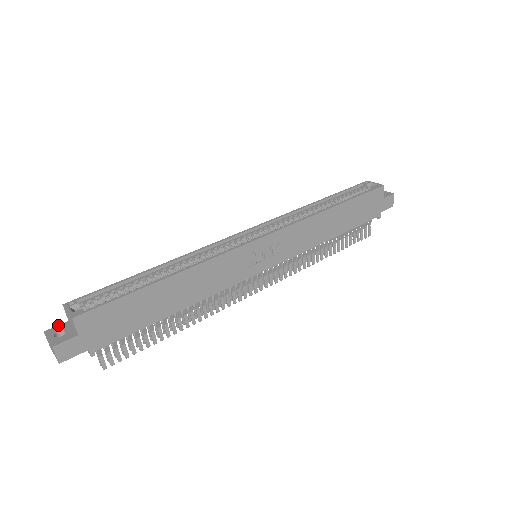
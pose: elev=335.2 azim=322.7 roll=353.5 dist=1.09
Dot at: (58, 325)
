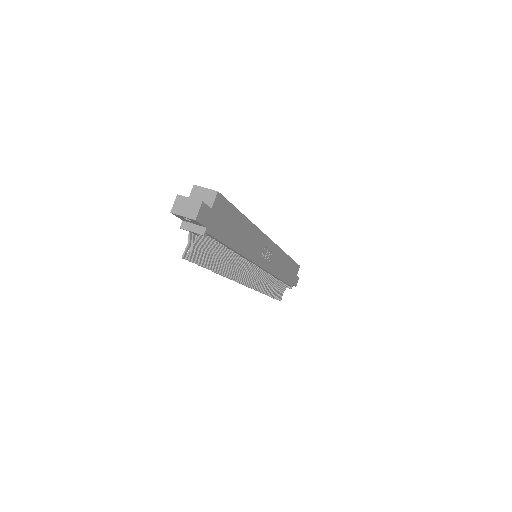
Dot at: occluded
